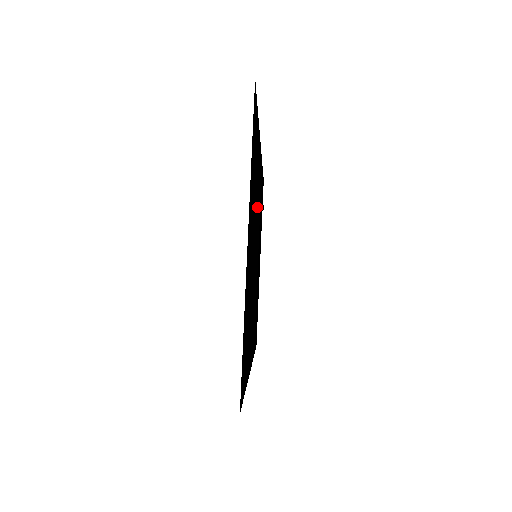
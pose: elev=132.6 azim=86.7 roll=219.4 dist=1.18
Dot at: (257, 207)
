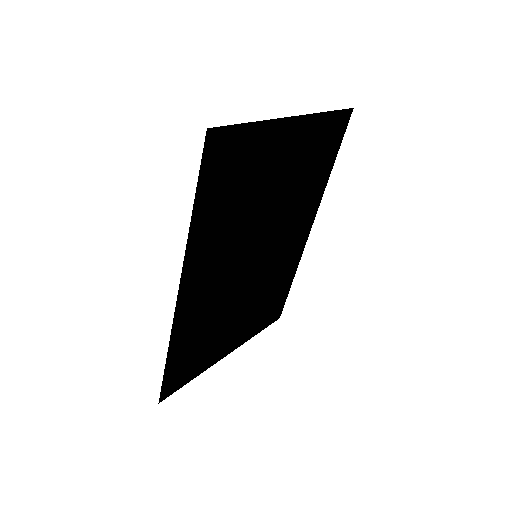
Dot at: (285, 231)
